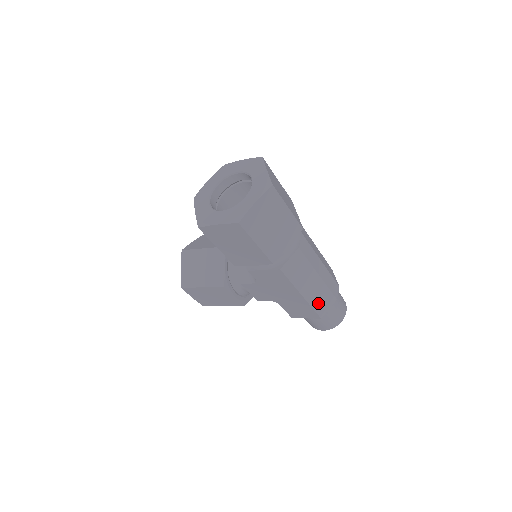
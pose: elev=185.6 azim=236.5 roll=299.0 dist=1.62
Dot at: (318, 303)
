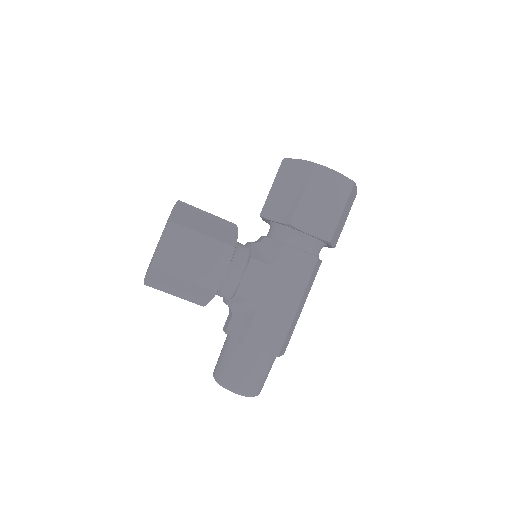
Dot at: (288, 335)
